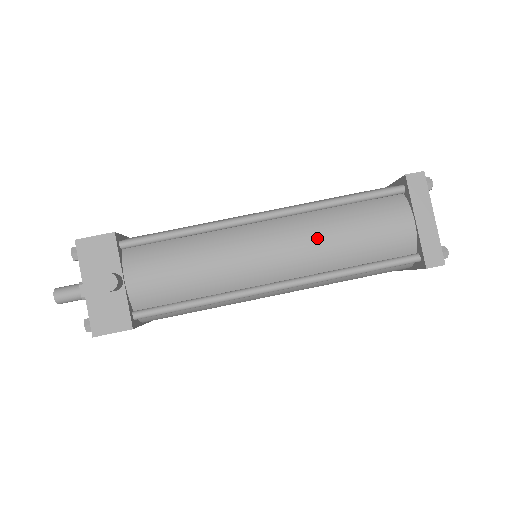
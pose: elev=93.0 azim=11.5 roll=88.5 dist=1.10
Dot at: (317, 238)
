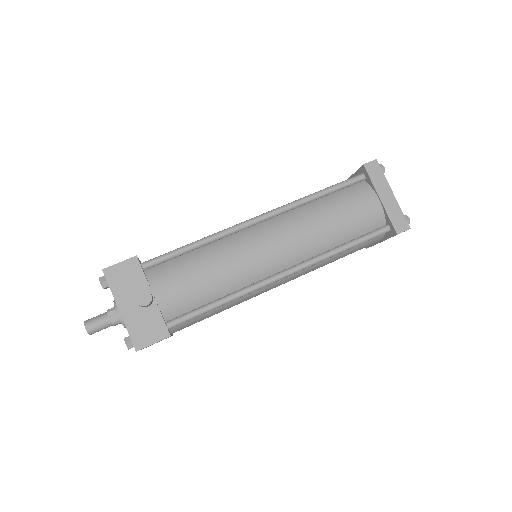
Dot at: (307, 227)
